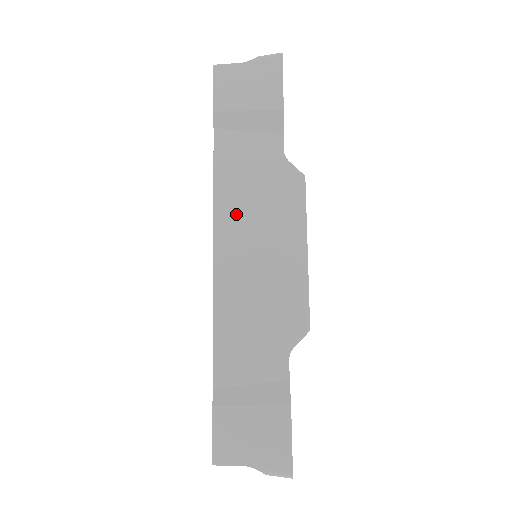
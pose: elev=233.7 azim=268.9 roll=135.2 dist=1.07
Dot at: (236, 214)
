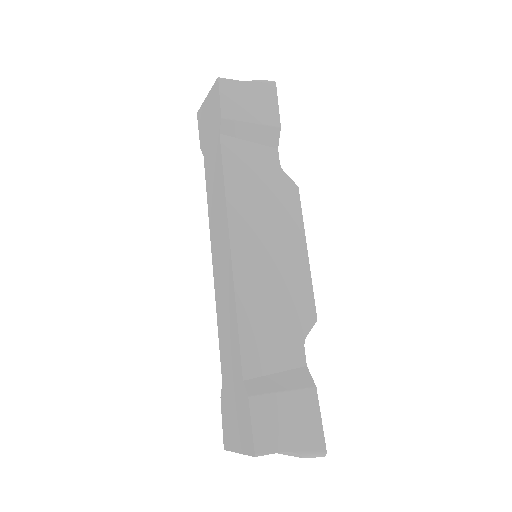
Dot at: (247, 213)
